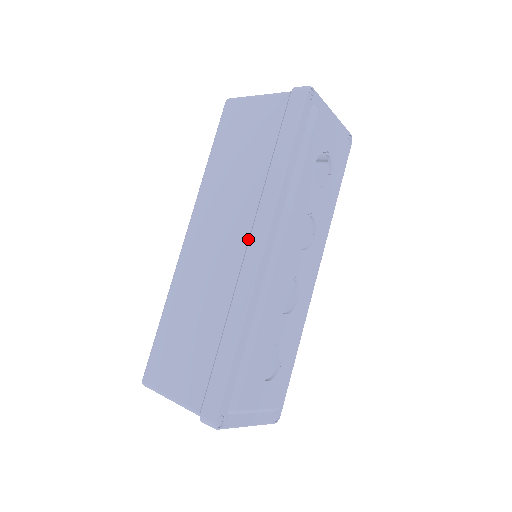
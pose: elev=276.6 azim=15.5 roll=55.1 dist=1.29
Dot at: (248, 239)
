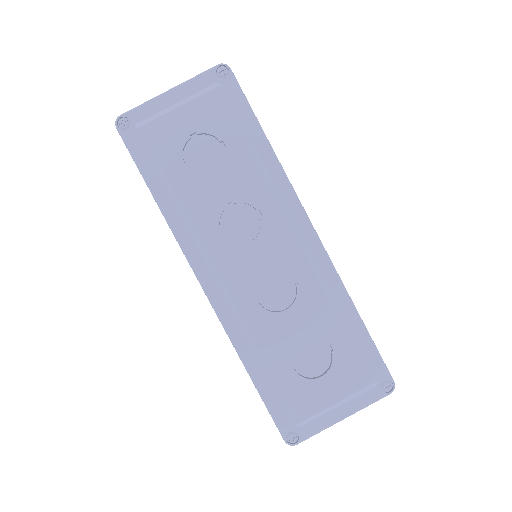
Dot at: occluded
